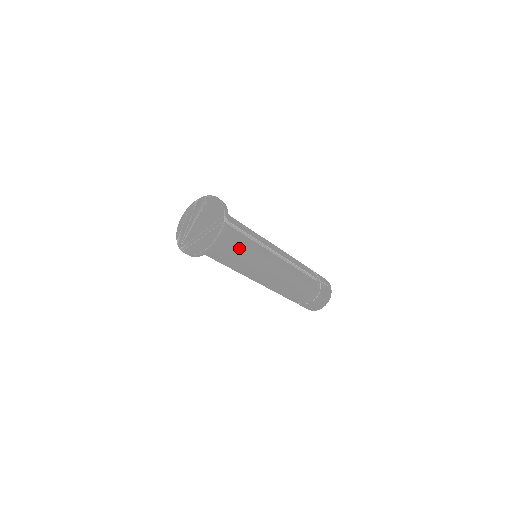
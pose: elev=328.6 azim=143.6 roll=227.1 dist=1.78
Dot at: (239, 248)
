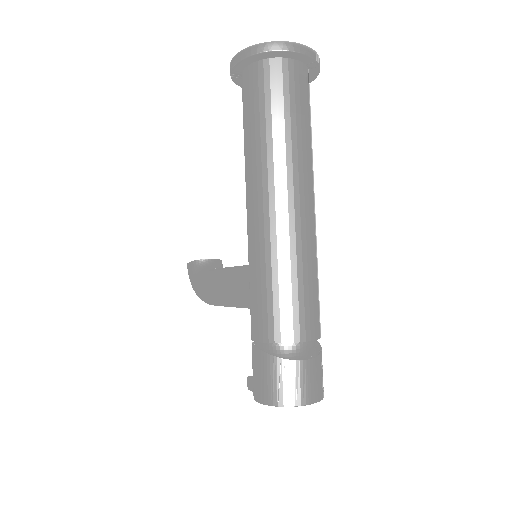
Dot at: (297, 109)
